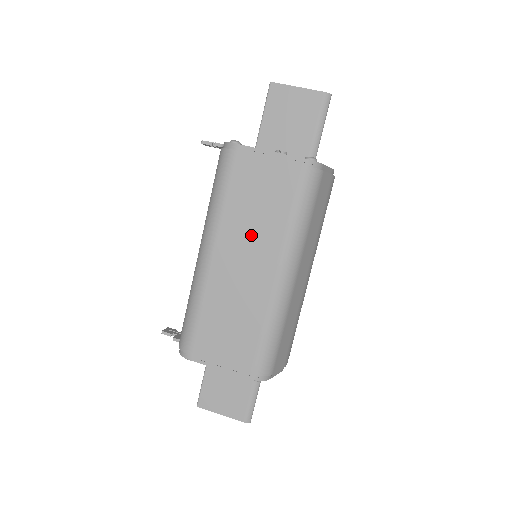
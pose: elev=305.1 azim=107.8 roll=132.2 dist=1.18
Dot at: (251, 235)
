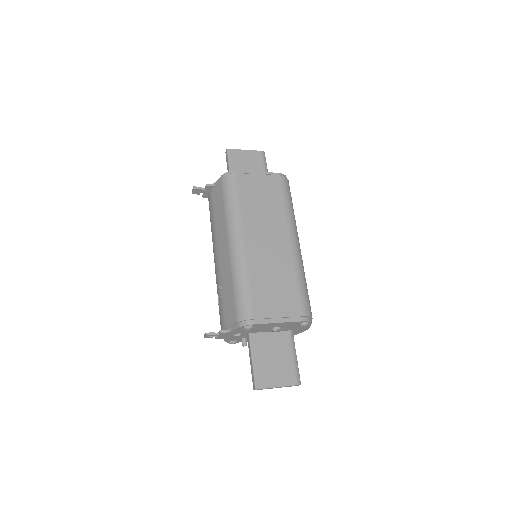
Dot at: (265, 222)
